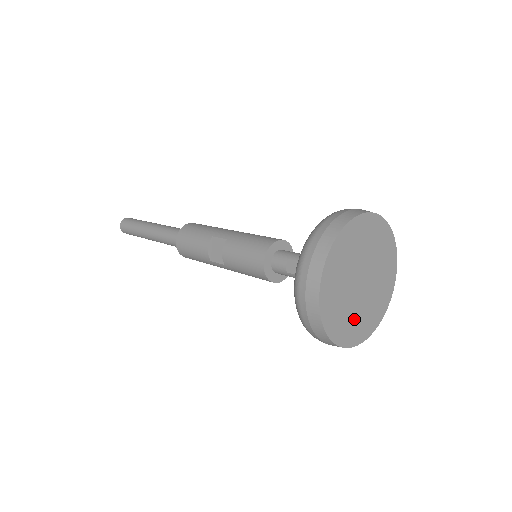
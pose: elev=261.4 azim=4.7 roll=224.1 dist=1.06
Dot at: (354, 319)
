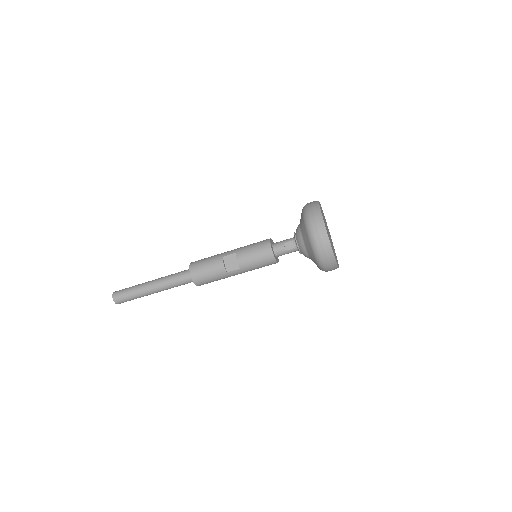
Dot at: (334, 253)
